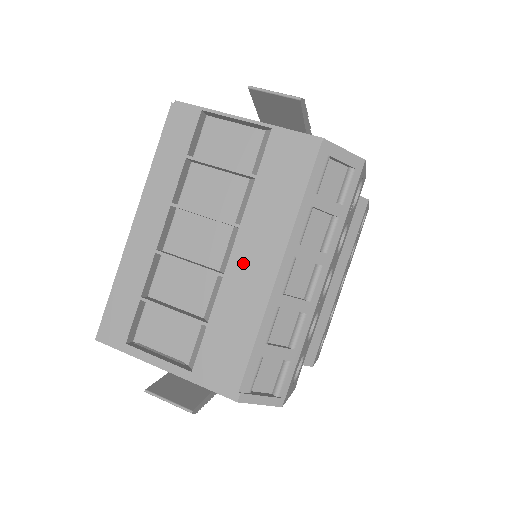
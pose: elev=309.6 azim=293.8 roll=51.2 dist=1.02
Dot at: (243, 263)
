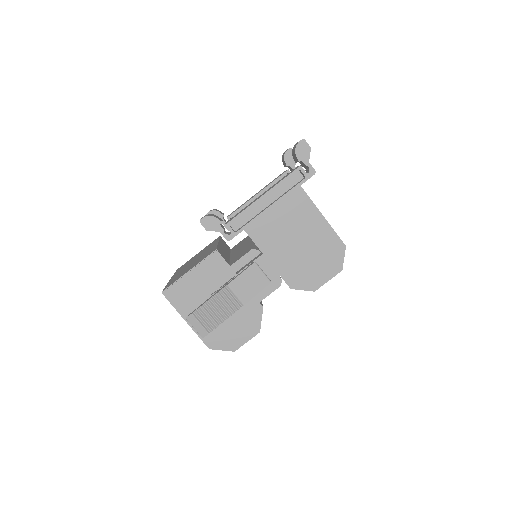
Dot at: occluded
